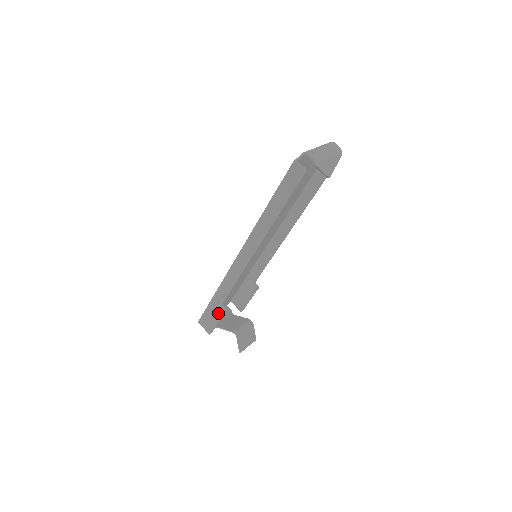
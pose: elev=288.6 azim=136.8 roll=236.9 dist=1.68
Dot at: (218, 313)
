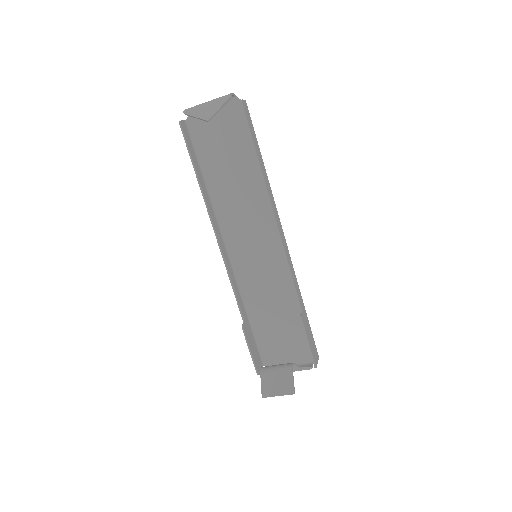
Dot at: (247, 337)
